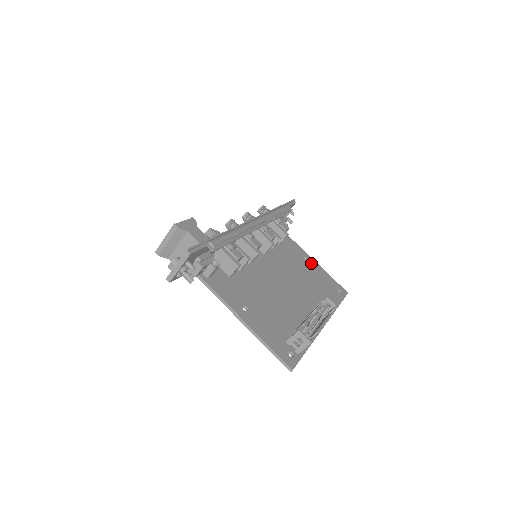
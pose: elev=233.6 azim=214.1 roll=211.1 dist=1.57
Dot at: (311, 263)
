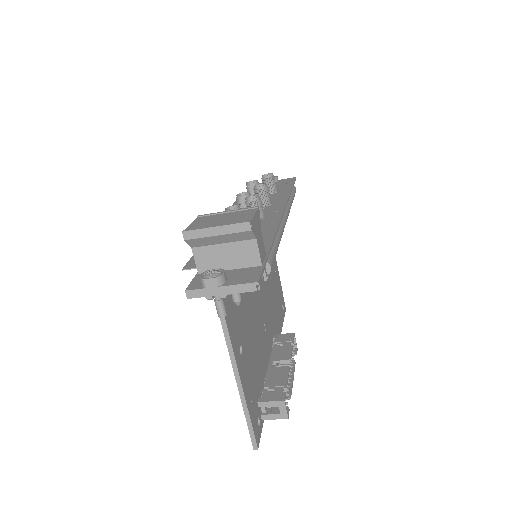
Dot at: (275, 263)
